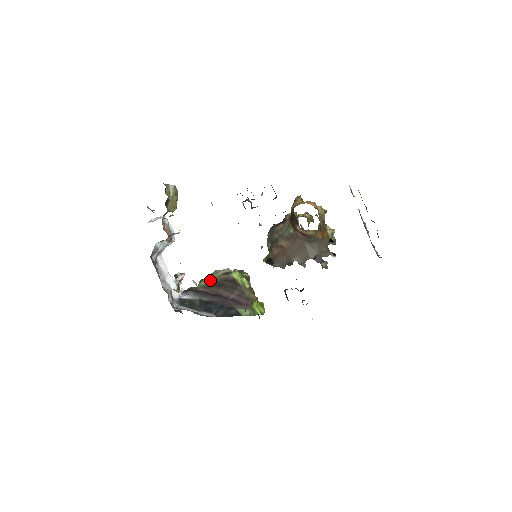
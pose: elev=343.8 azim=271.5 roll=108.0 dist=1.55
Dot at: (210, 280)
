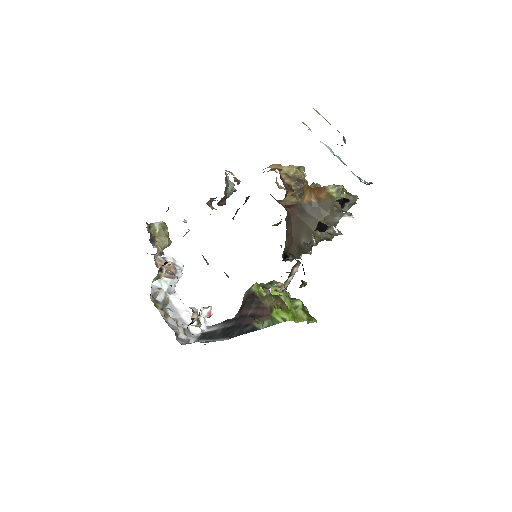
Dot at: occluded
